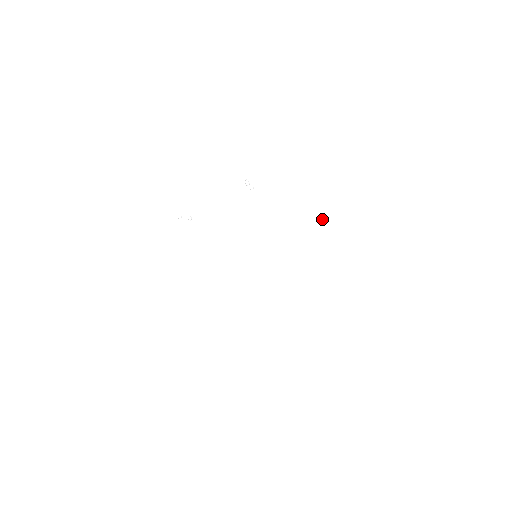
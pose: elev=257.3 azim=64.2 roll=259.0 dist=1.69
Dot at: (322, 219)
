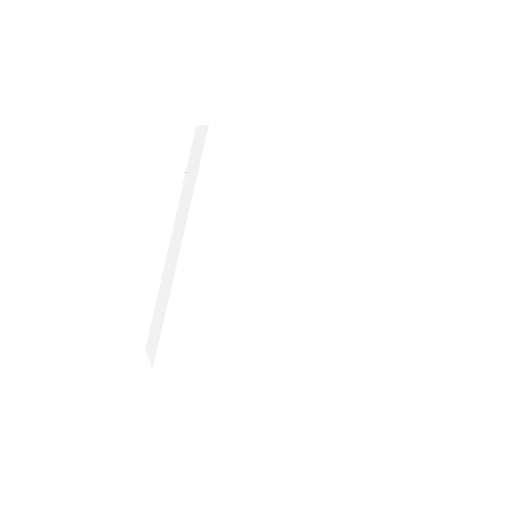
Dot at: (196, 157)
